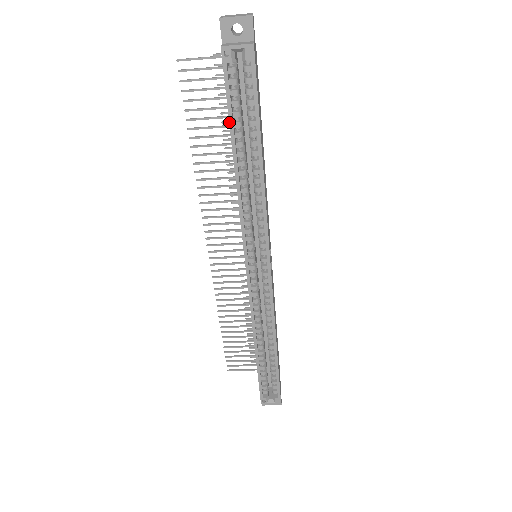
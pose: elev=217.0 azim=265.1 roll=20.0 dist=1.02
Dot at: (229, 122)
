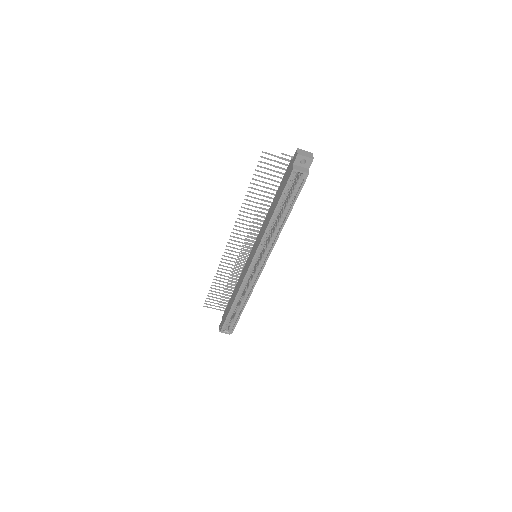
Dot at: (280, 199)
